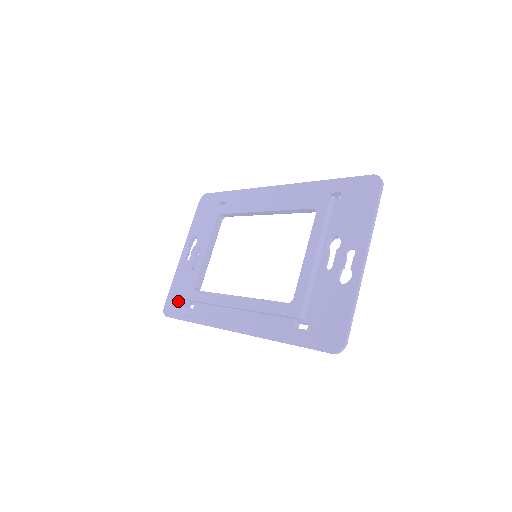
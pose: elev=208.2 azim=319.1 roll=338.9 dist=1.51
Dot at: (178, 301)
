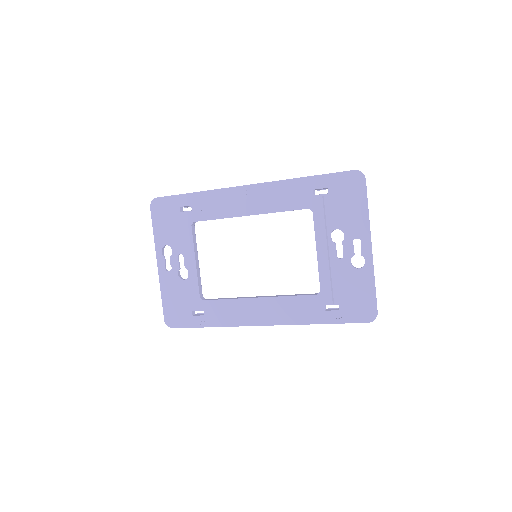
Dot at: (180, 312)
